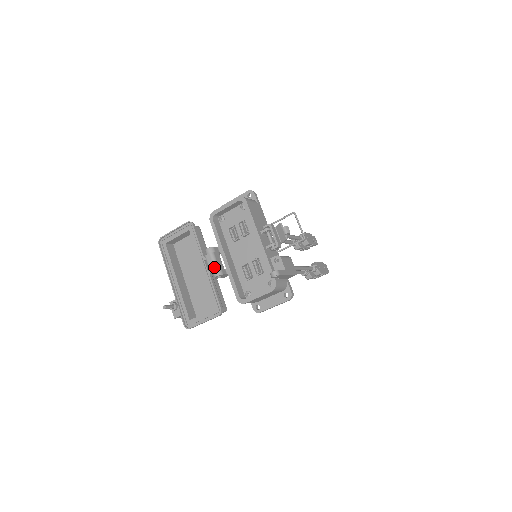
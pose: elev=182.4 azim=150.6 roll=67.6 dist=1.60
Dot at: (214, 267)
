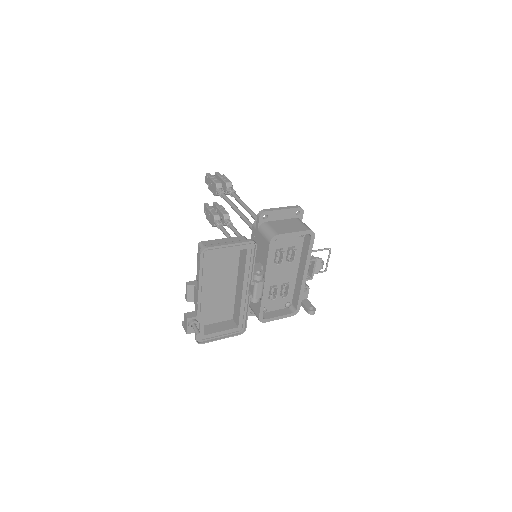
Dot at: (261, 295)
